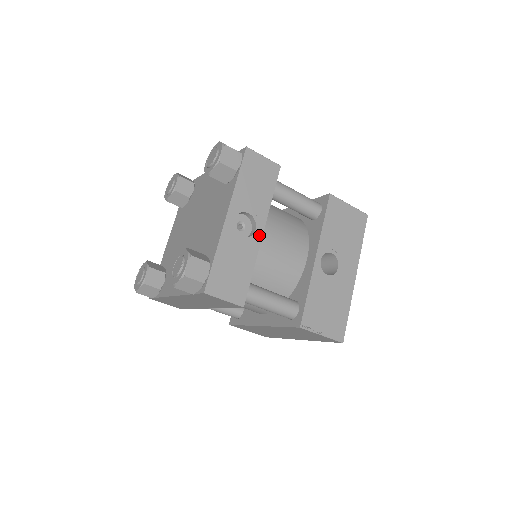
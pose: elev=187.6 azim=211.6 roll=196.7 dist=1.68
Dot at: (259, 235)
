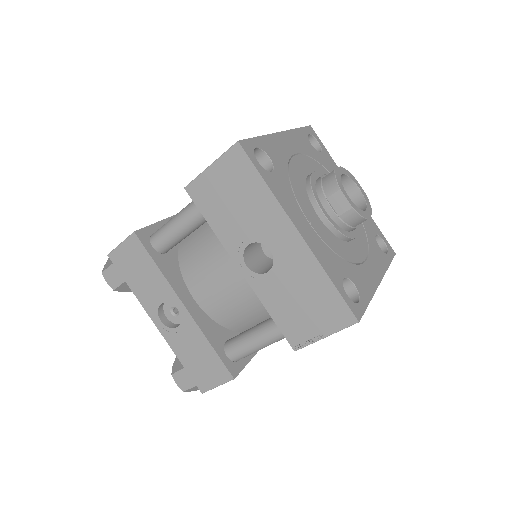
Dot at: (184, 311)
